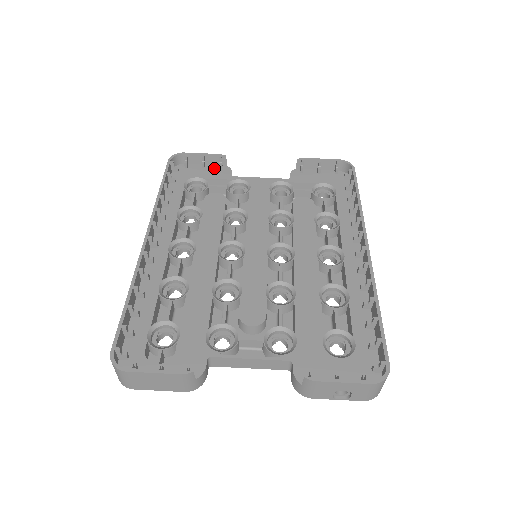
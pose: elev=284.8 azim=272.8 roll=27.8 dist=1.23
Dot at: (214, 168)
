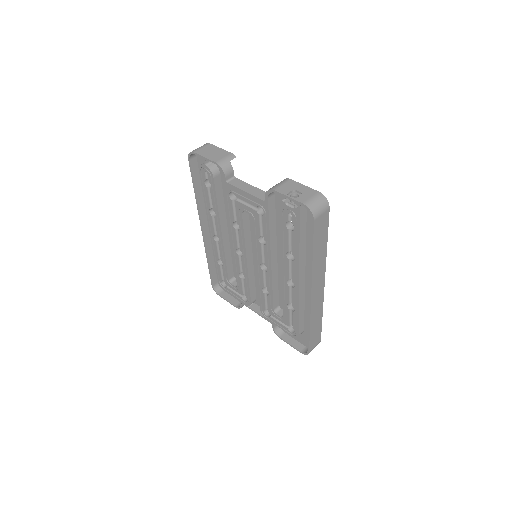
Dot at: occluded
